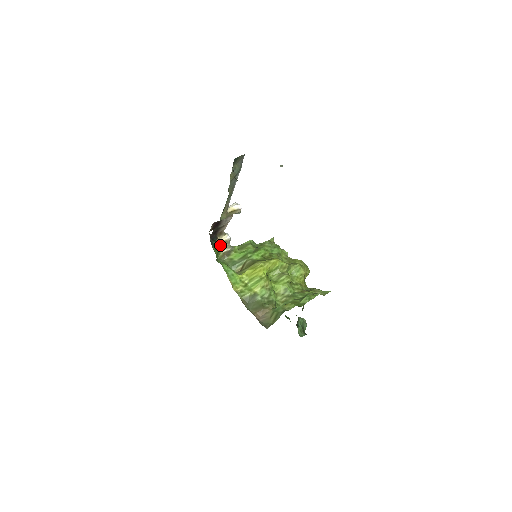
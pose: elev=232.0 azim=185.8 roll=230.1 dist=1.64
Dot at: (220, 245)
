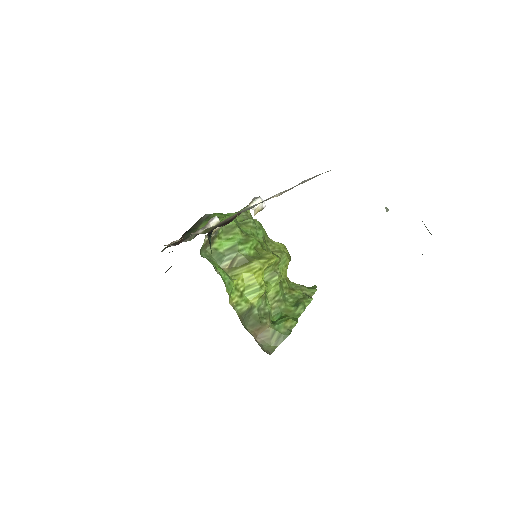
Dot at: occluded
